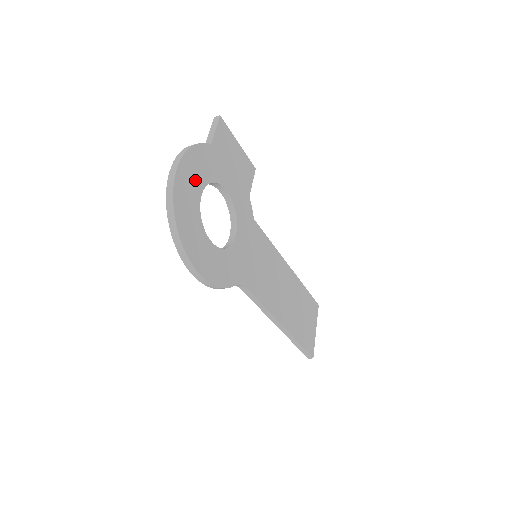
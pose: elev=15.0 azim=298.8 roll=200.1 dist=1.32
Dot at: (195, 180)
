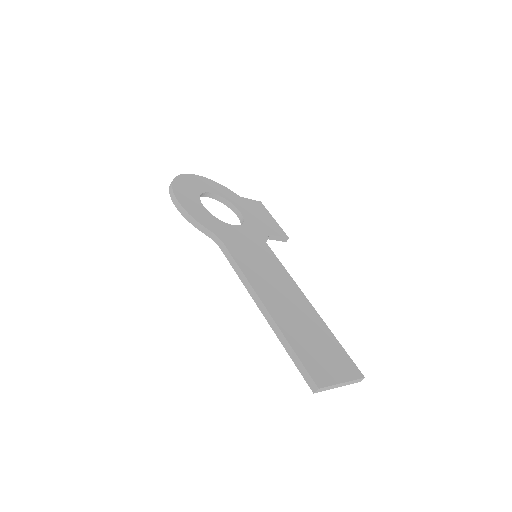
Dot at: (210, 188)
